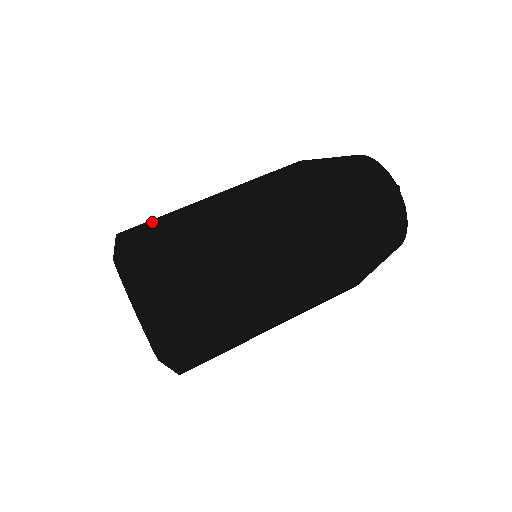
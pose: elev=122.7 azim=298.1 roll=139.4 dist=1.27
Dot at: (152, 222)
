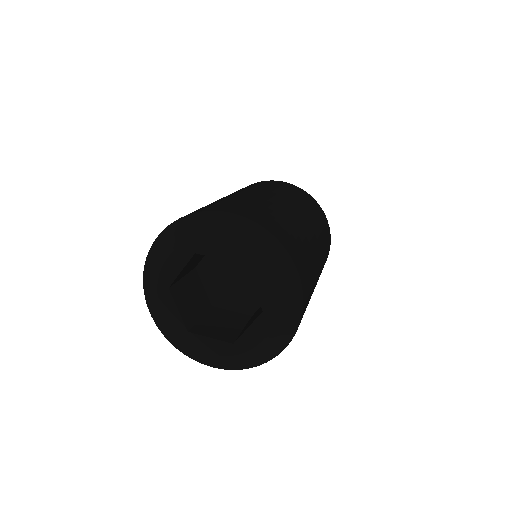
Dot at: (259, 210)
